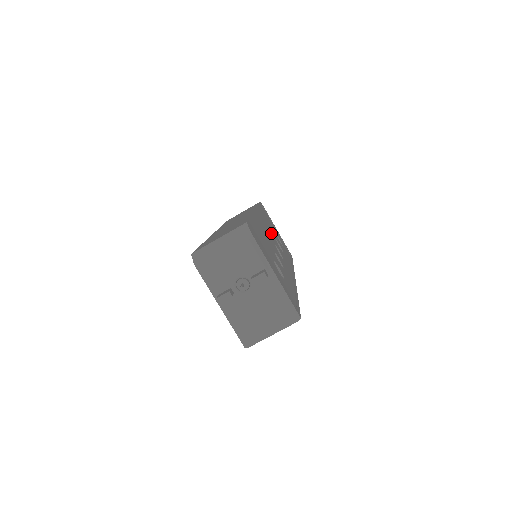
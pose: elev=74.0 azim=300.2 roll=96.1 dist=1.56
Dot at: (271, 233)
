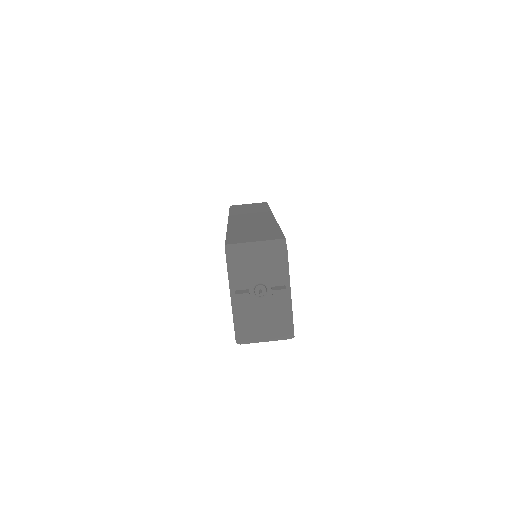
Dot at: occluded
